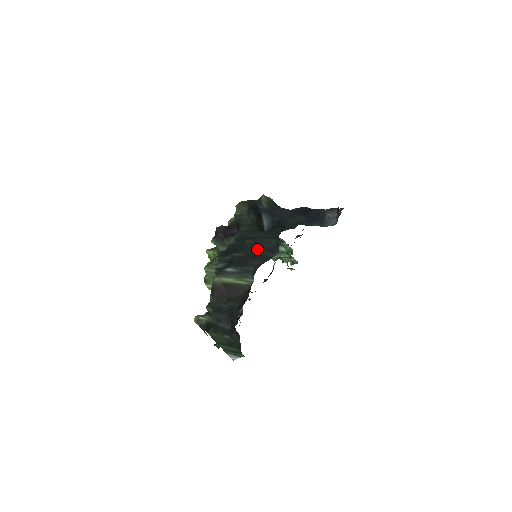
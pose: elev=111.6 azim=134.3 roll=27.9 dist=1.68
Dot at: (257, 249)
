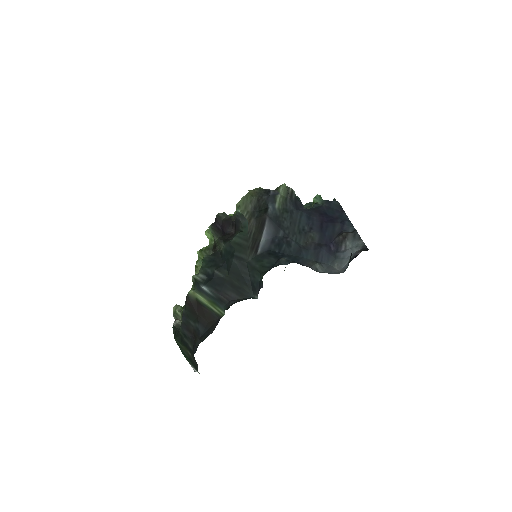
Dot at: (239, 277)
